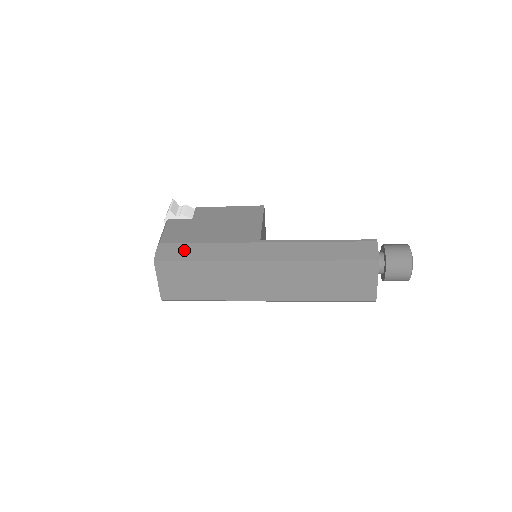
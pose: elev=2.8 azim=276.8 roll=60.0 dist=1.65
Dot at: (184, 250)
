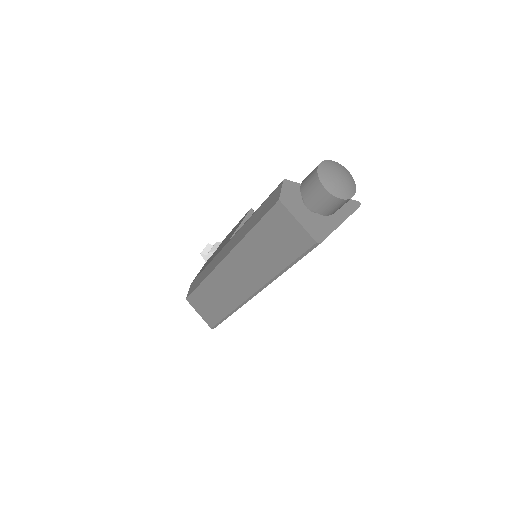
Dot at: (197, 280)
